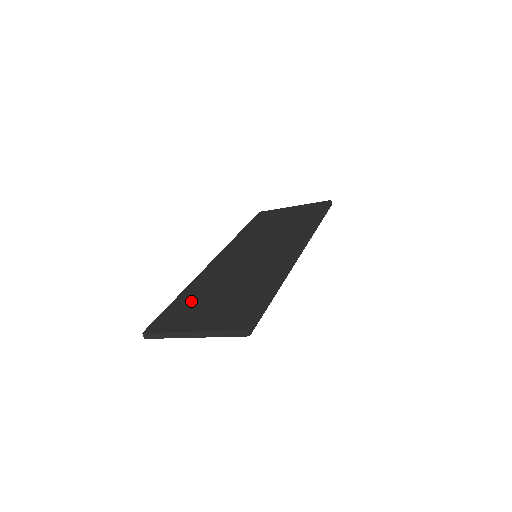
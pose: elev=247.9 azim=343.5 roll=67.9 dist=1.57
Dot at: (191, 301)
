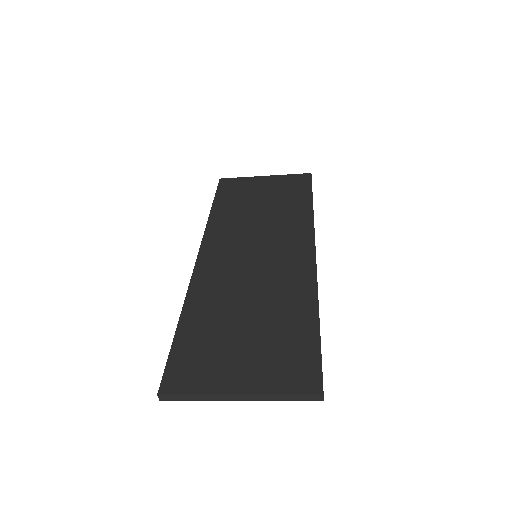
Dot at: (206, 335)
